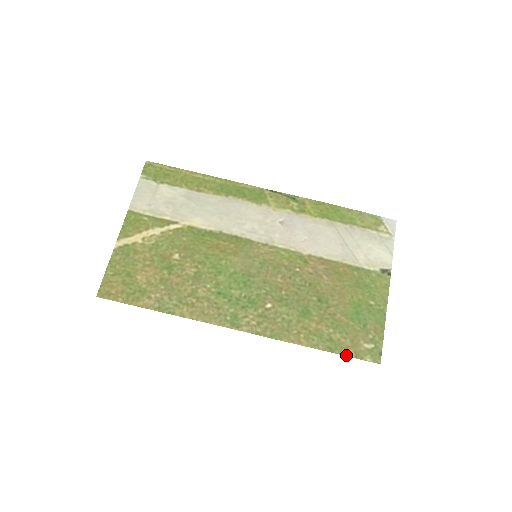
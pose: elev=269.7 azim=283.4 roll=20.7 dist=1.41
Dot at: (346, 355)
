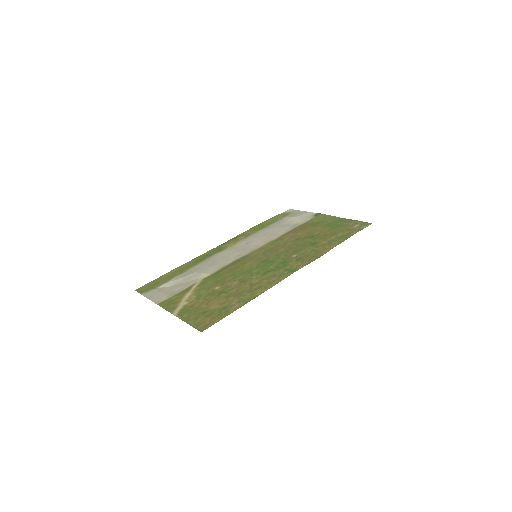
Dot at: (355, 233)
